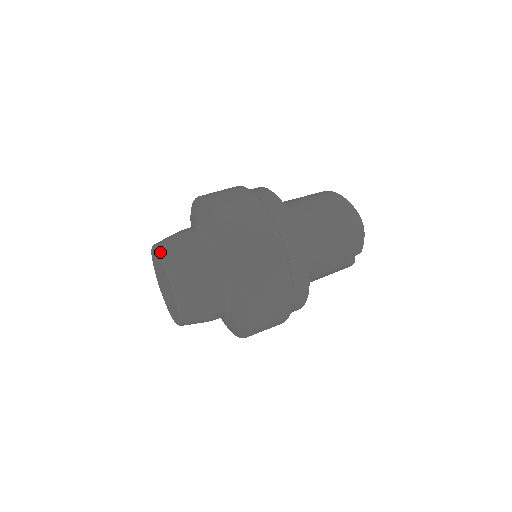
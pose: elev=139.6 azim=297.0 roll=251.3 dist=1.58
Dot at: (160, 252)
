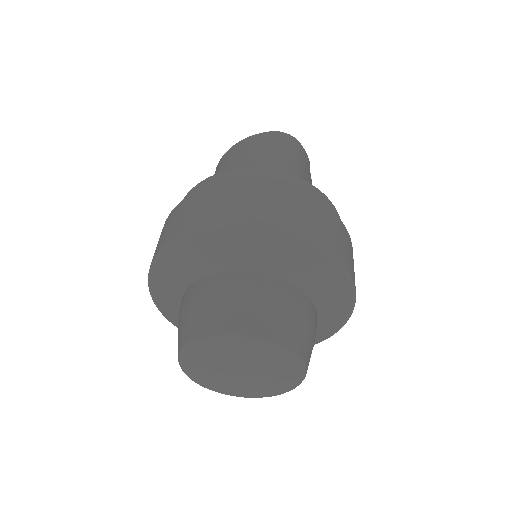
Dot at: (206, 335)
